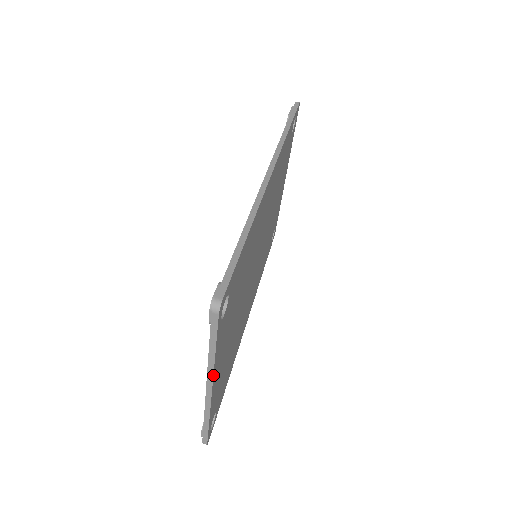
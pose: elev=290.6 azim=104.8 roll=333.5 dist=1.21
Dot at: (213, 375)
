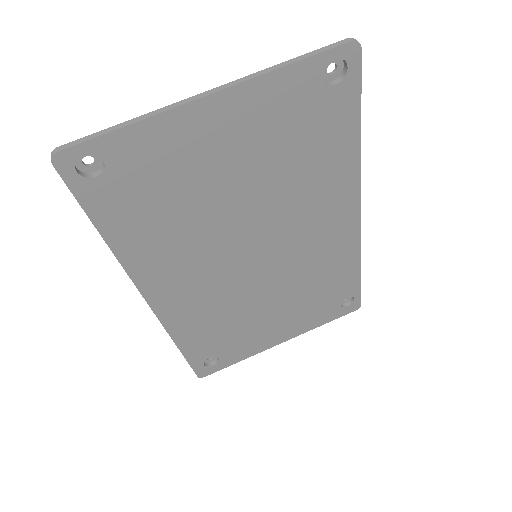
Dot at: (245, 81)
